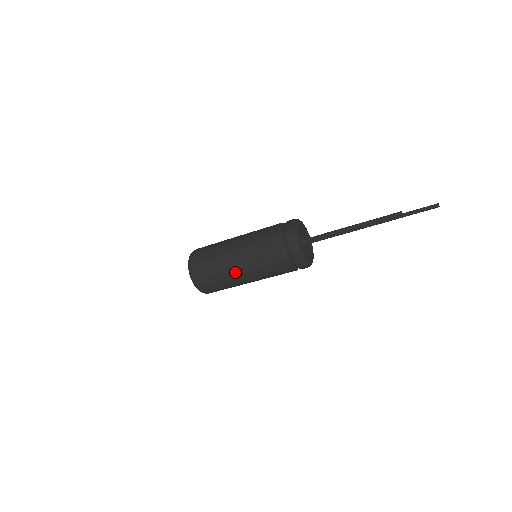
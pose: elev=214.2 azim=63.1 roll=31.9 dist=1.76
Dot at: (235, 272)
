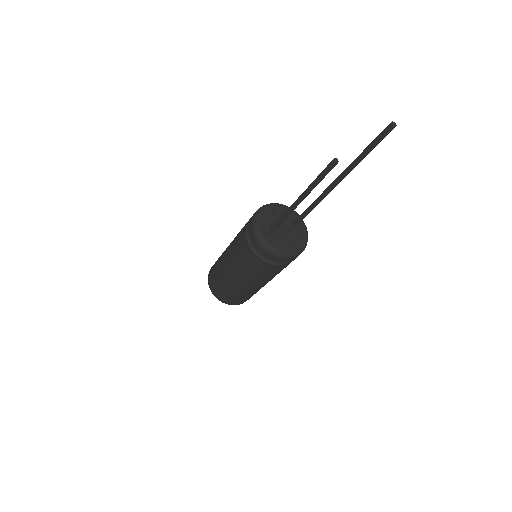
Dot at: (233, 281)
